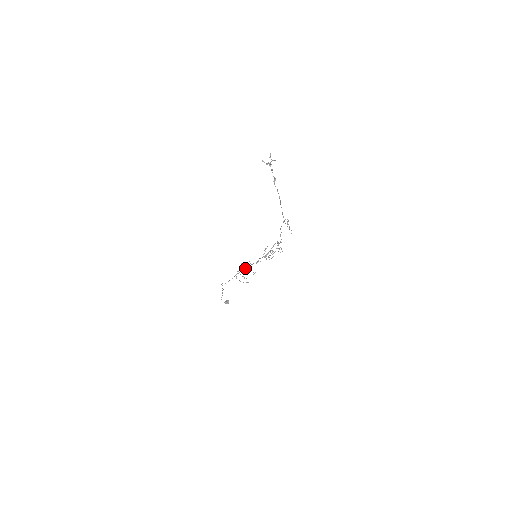
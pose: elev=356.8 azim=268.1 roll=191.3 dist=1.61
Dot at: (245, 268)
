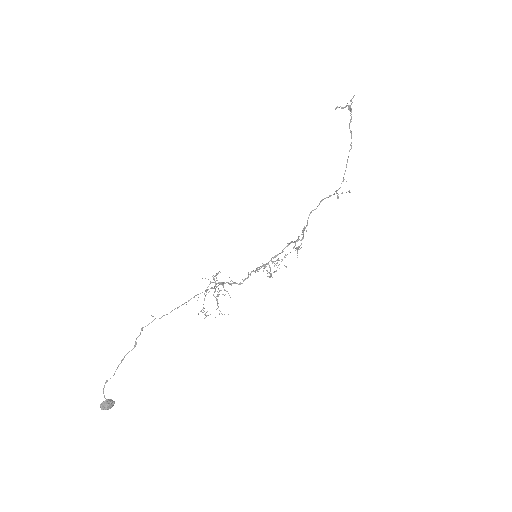
Dot at: occluded
